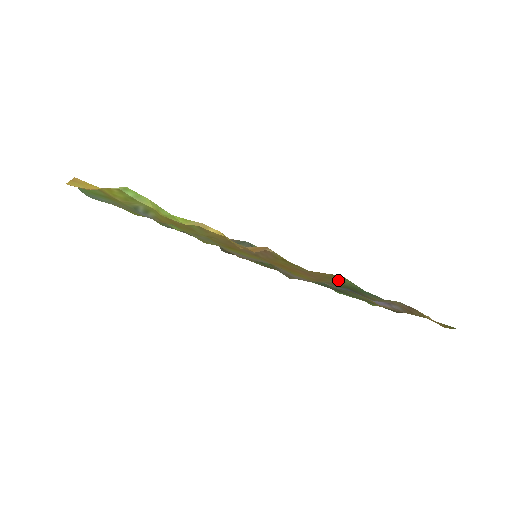
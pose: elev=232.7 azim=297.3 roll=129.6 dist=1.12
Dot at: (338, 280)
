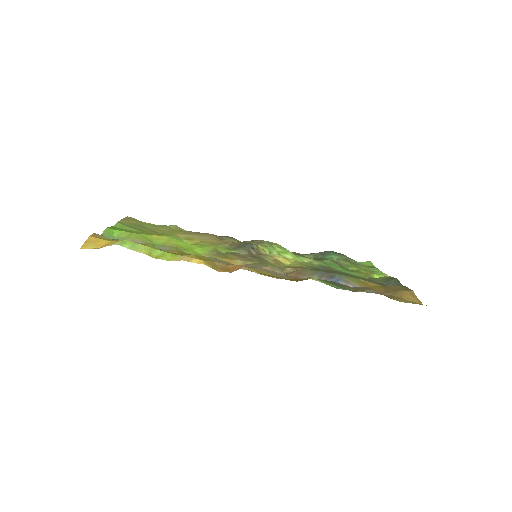
Dot at: occluded
